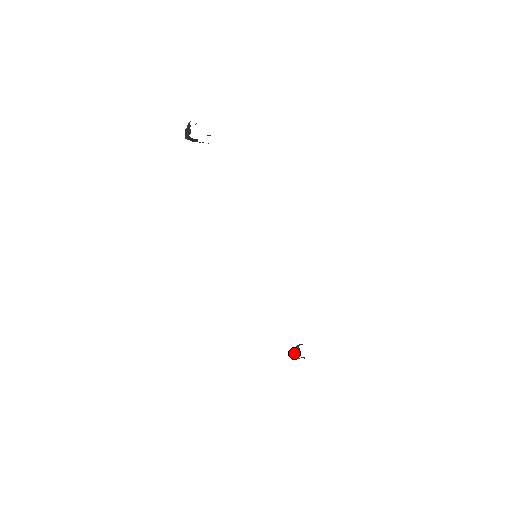
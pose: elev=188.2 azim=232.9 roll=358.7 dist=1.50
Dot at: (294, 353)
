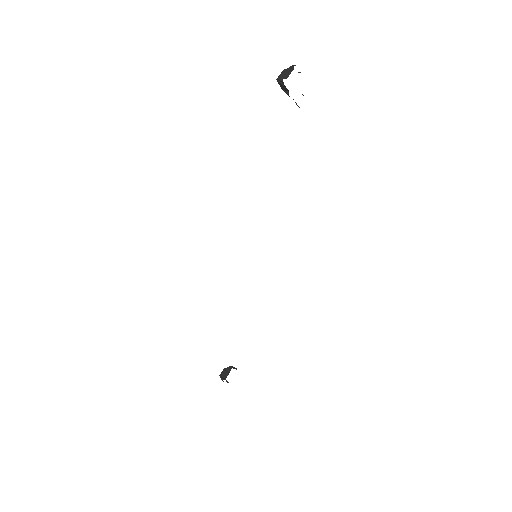
Dot at: (222, 371)
